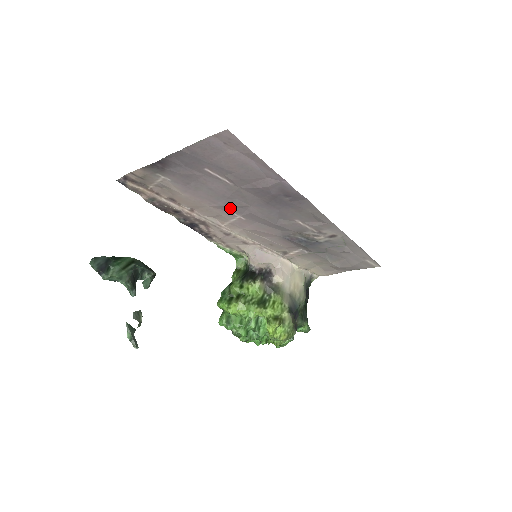
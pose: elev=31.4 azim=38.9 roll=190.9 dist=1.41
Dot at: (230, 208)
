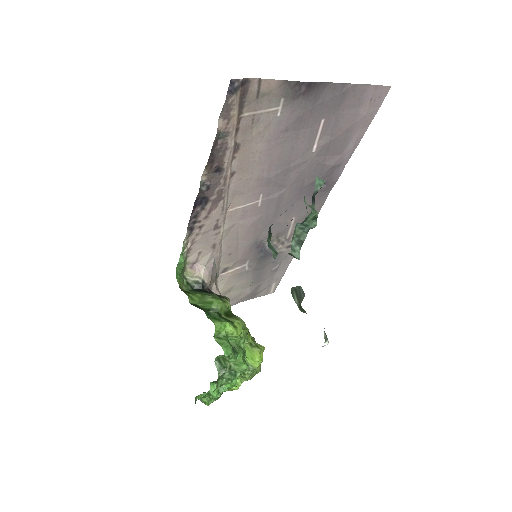
Dot at: (269, 184)
